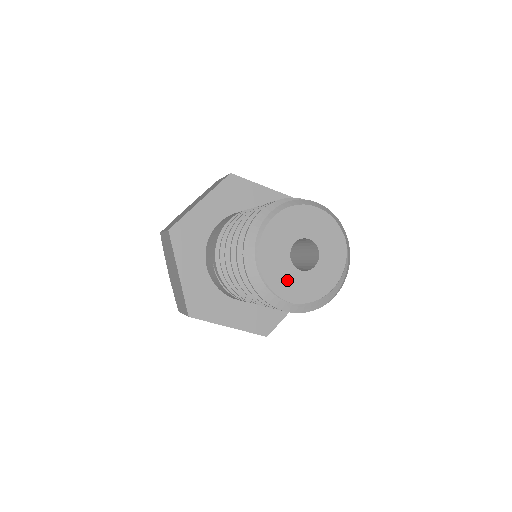
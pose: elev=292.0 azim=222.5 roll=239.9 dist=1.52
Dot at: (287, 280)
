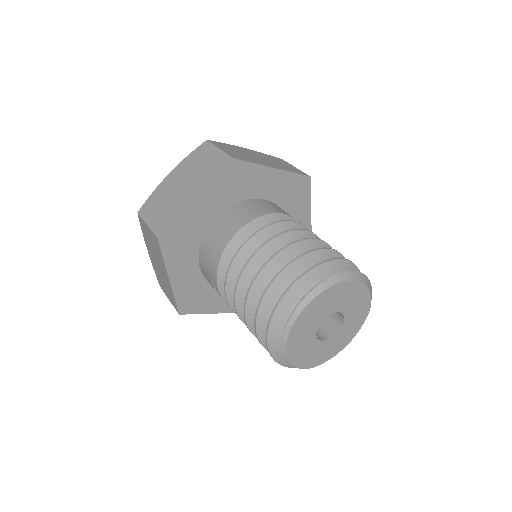
Dot at: (309, 353)
